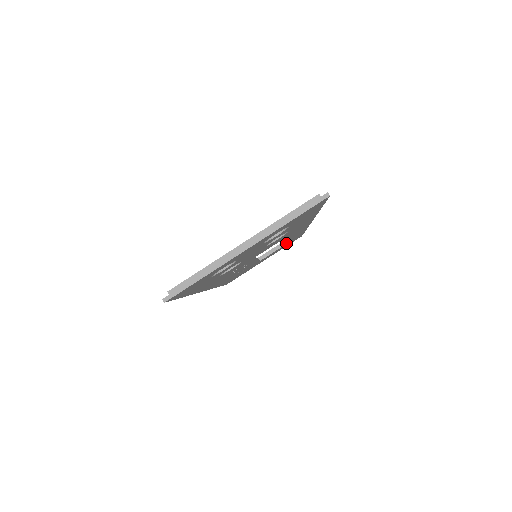
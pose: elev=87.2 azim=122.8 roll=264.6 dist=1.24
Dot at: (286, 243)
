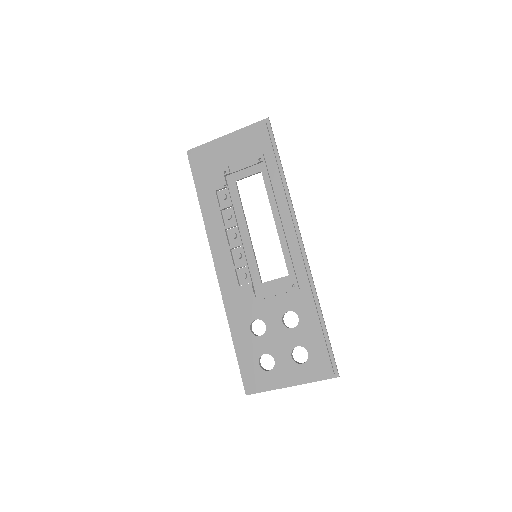
Dot at: (265, 182)
